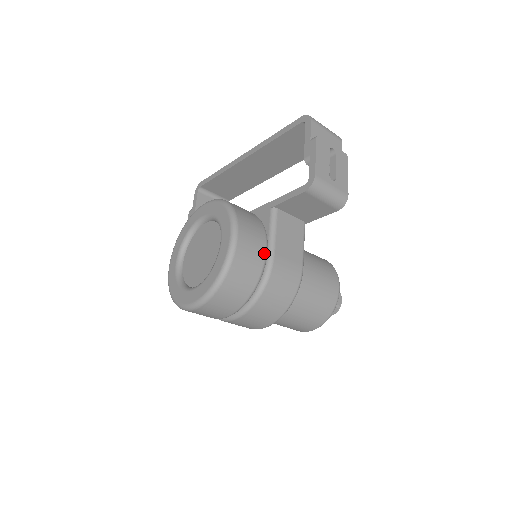
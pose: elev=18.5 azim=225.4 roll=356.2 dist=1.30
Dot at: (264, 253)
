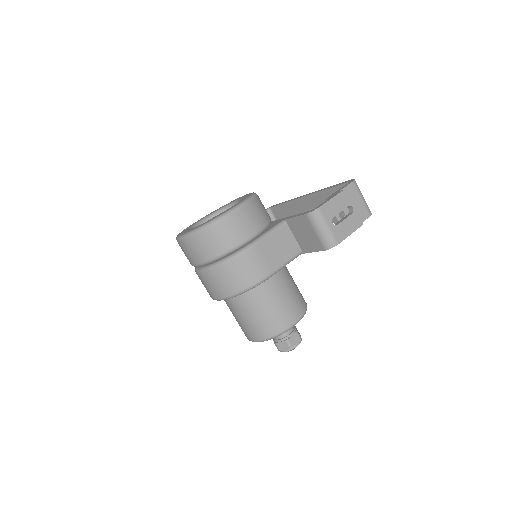
Dot at: (249, 236)
